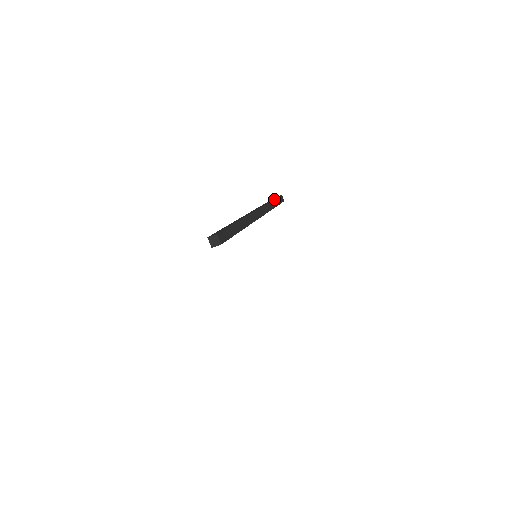
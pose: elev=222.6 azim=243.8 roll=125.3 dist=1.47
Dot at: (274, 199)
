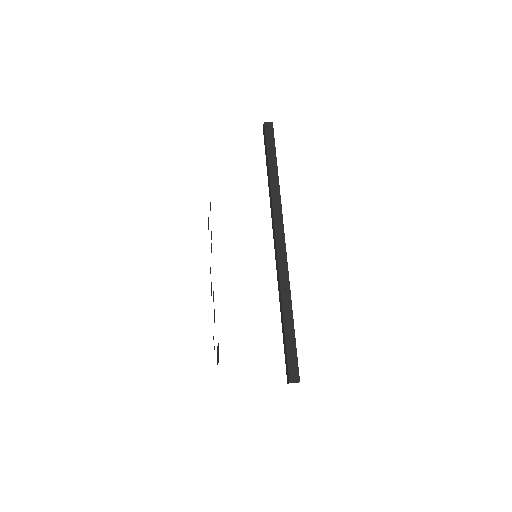
Dot at: occluded
